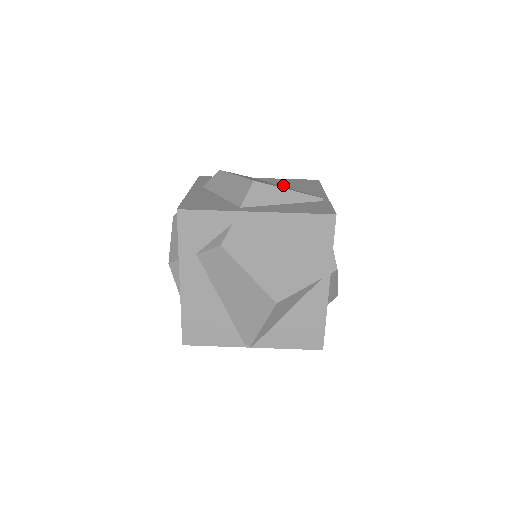
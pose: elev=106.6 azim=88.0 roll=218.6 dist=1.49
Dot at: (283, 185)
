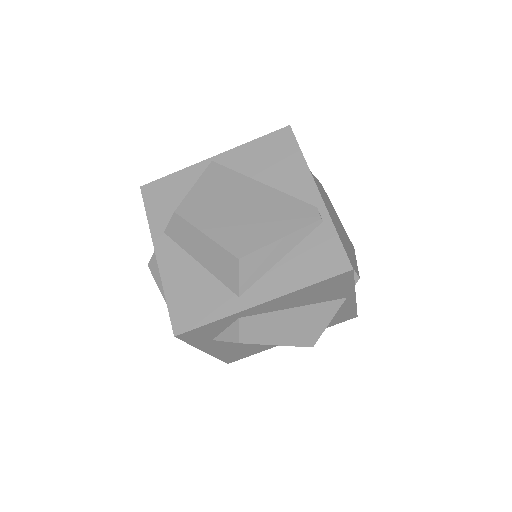
Dot at: (254, 176)
